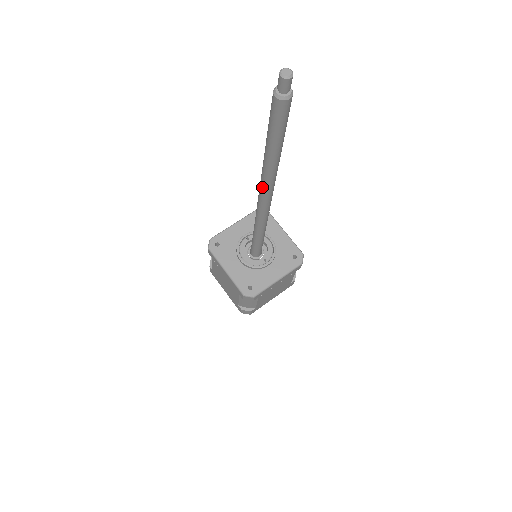
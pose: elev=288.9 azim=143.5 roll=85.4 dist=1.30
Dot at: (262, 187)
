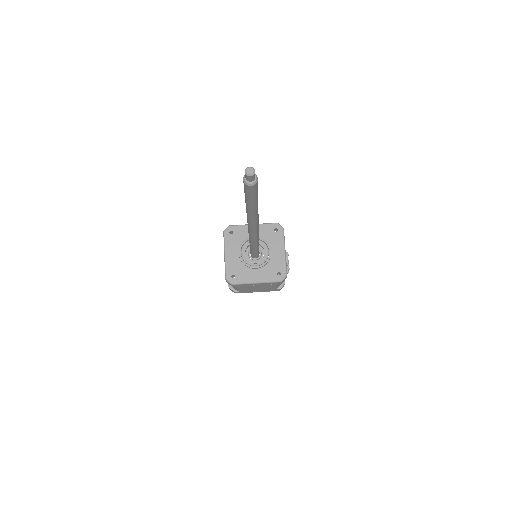
Dot at: (247, 220)
